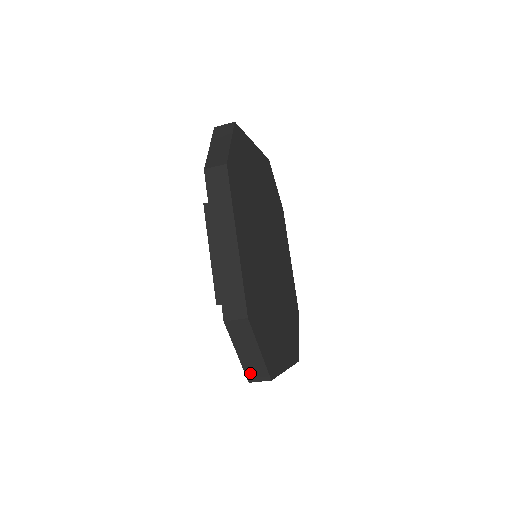
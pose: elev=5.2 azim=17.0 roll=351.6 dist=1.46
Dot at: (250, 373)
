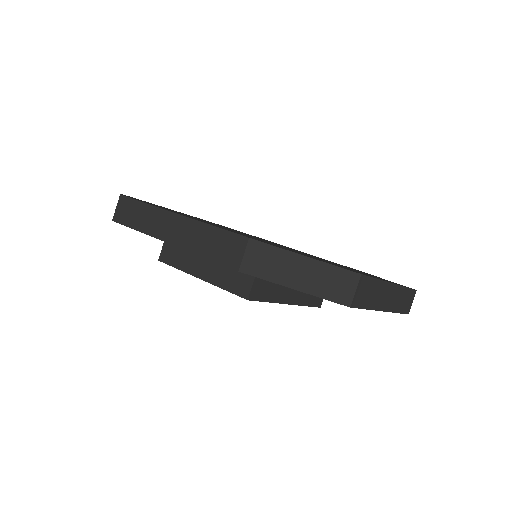
Dot at: (335, 295)
